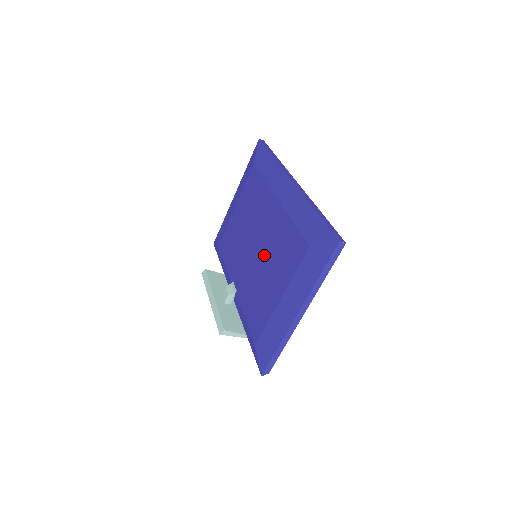
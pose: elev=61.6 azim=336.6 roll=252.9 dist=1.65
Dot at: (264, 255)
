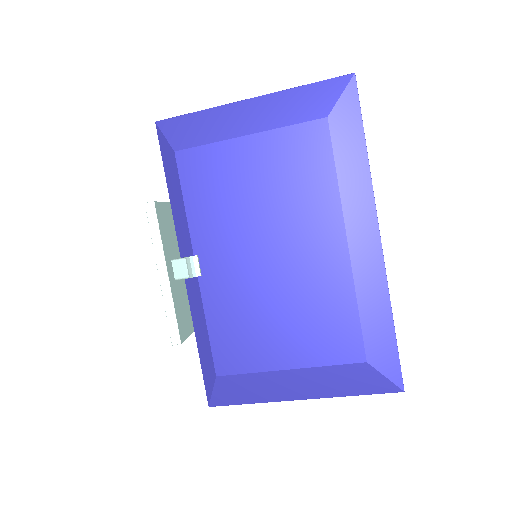
Dot at: (284, 289)
